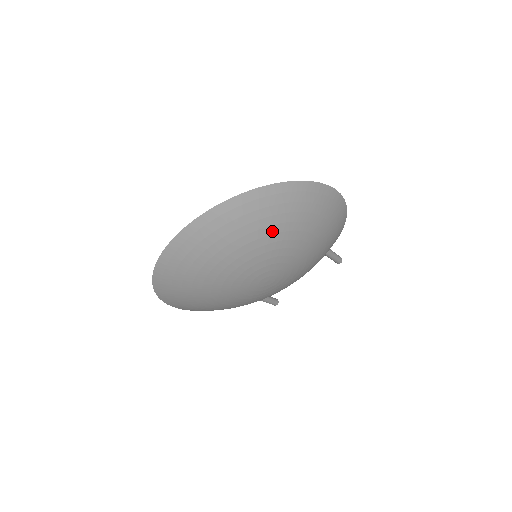
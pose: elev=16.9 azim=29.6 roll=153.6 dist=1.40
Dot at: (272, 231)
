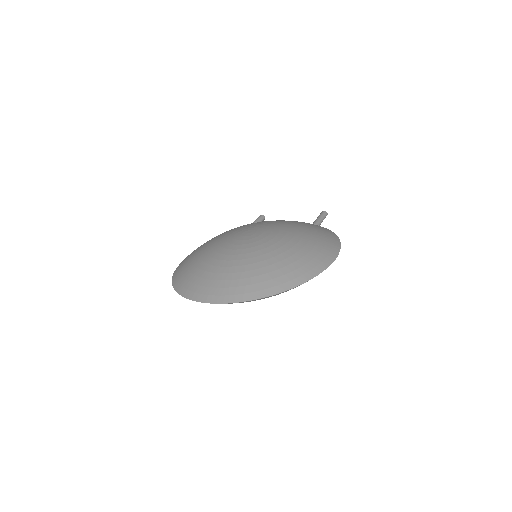
Dot at: occluded
